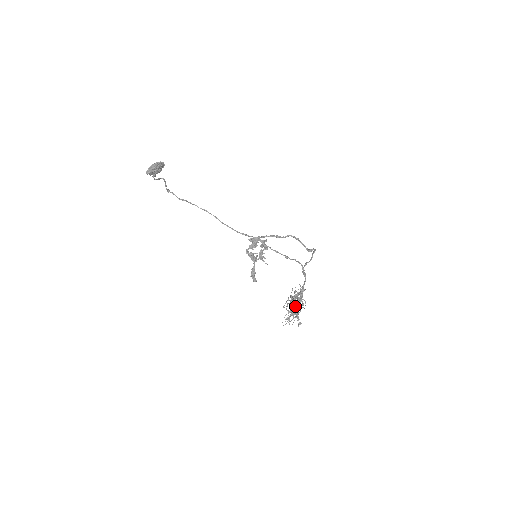
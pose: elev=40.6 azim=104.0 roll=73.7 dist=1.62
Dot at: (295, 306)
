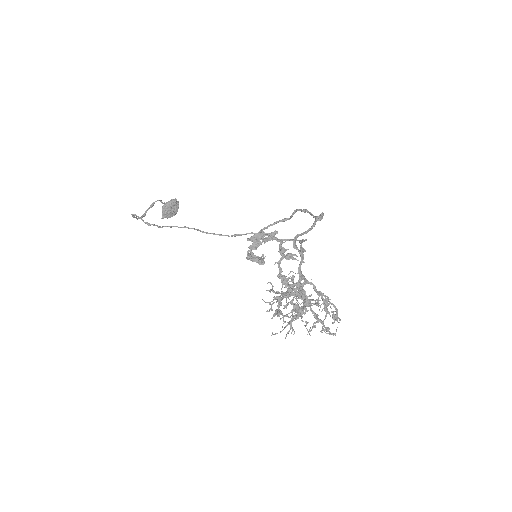
Dot at: (281, 304)
